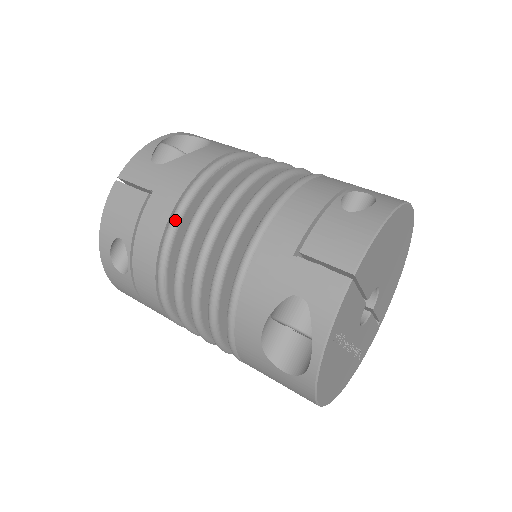
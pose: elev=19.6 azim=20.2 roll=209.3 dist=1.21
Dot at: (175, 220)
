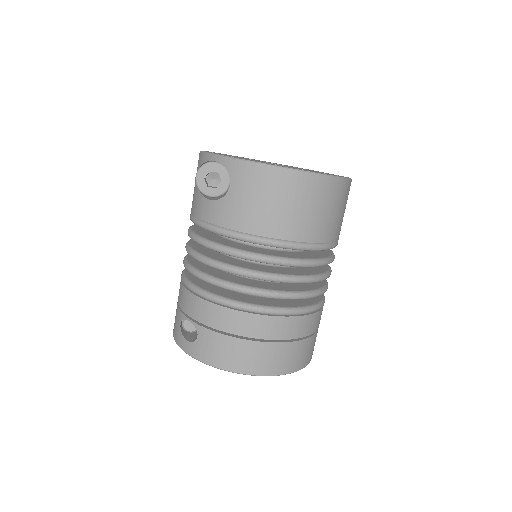
Dot at: (182, 274)
